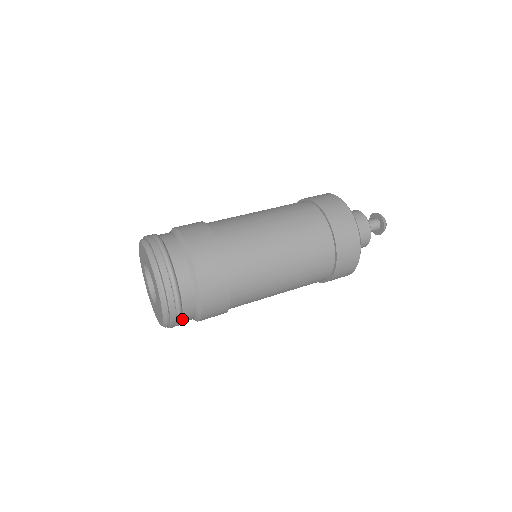
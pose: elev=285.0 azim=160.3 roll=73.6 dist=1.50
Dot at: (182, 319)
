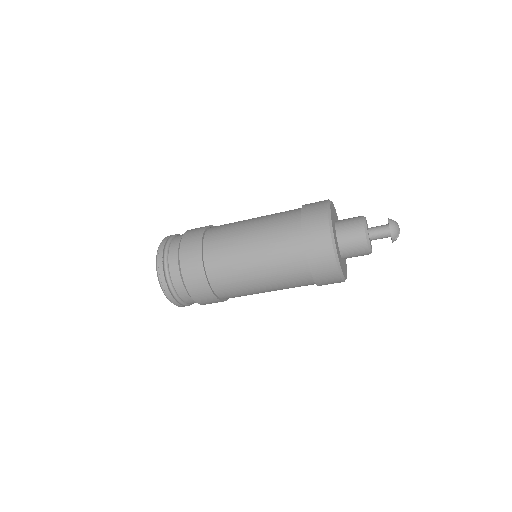
Dot at: (181, 299)
